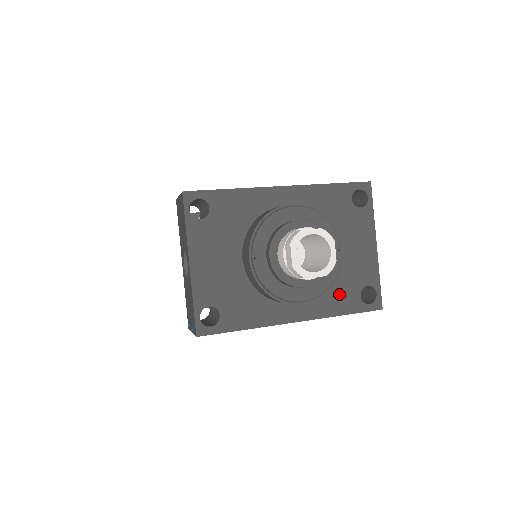
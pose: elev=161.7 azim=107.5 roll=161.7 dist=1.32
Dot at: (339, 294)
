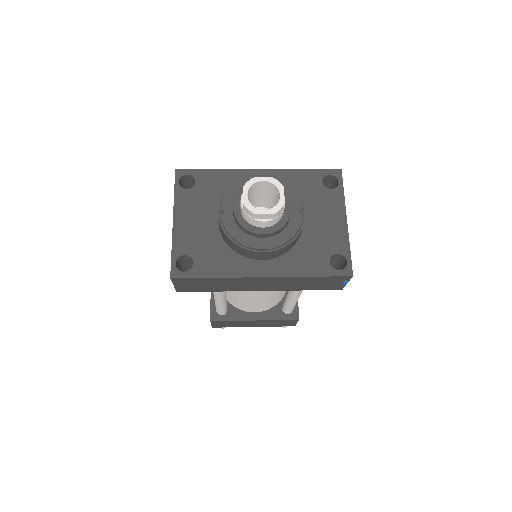
Dot at: (307, 258)
